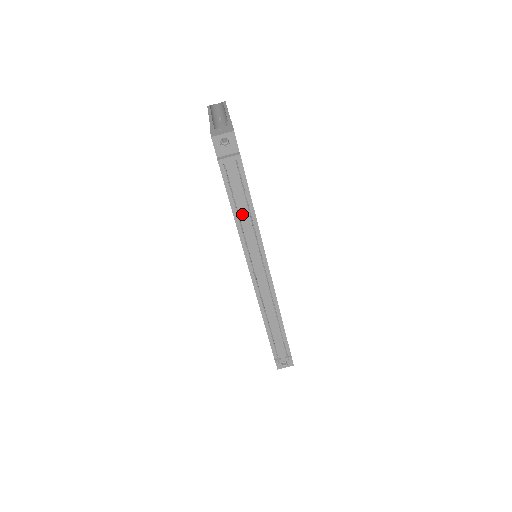
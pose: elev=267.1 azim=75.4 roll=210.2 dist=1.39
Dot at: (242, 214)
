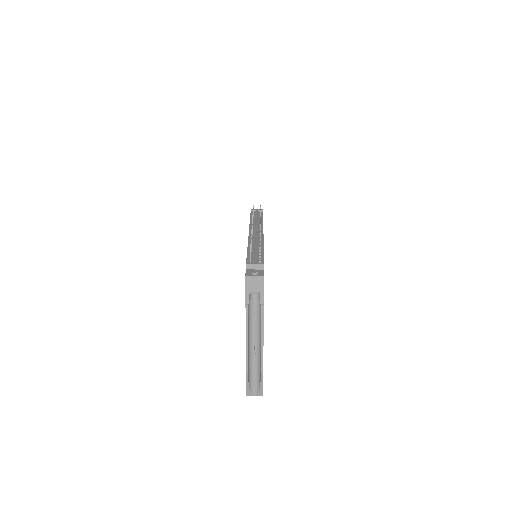
Dot at: (255, 218)
